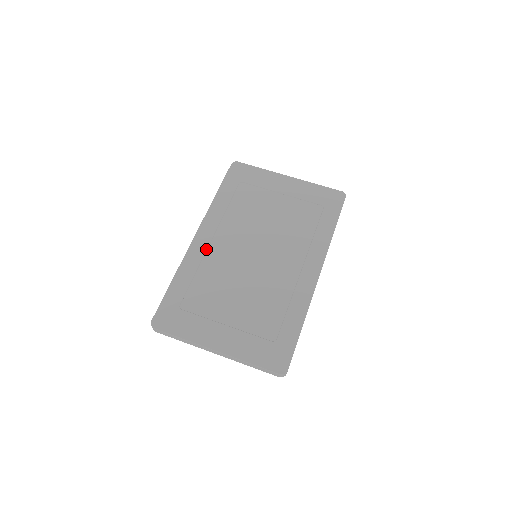
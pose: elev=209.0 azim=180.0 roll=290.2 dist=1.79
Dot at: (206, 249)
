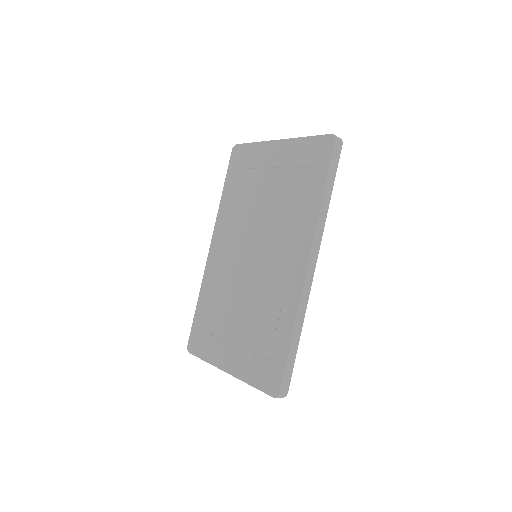
Dot at: (217, 261)
